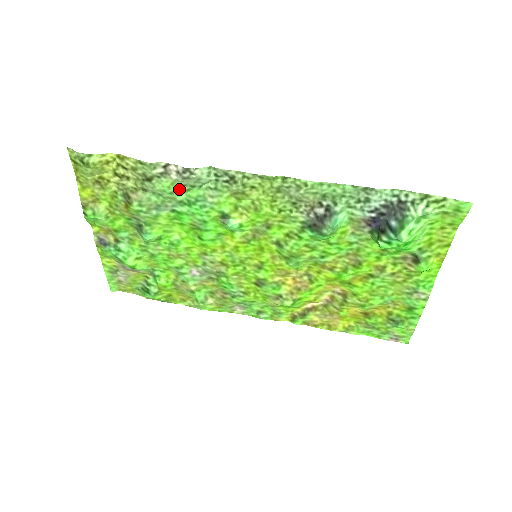
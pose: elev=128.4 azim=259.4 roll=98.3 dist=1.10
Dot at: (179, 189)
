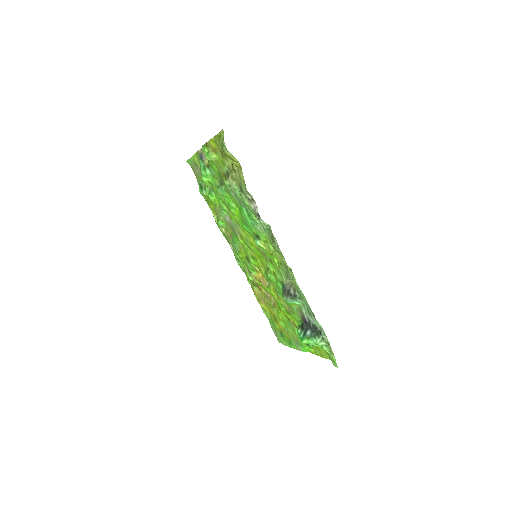
Dot at: (250, 209)
